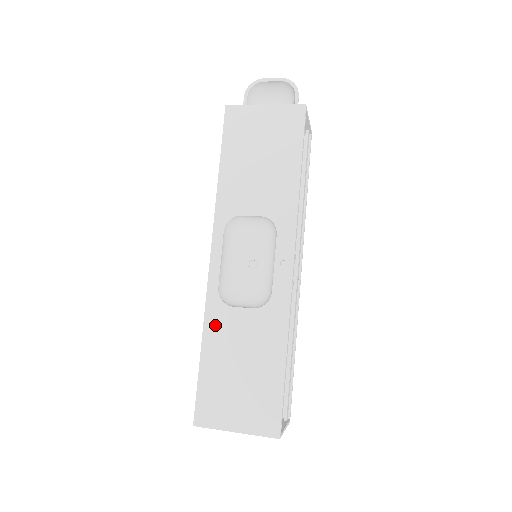
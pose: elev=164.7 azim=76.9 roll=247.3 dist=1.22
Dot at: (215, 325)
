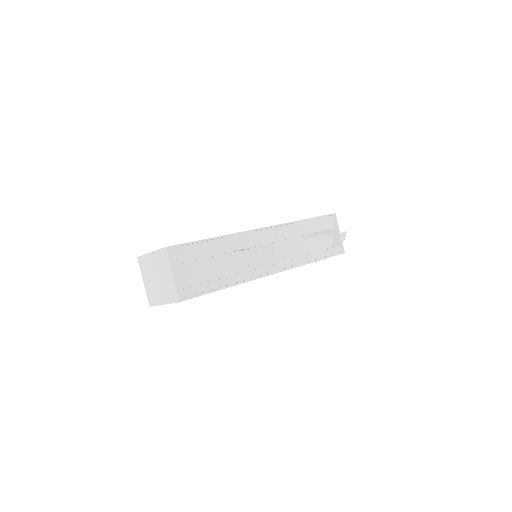
Dot at: occluded
